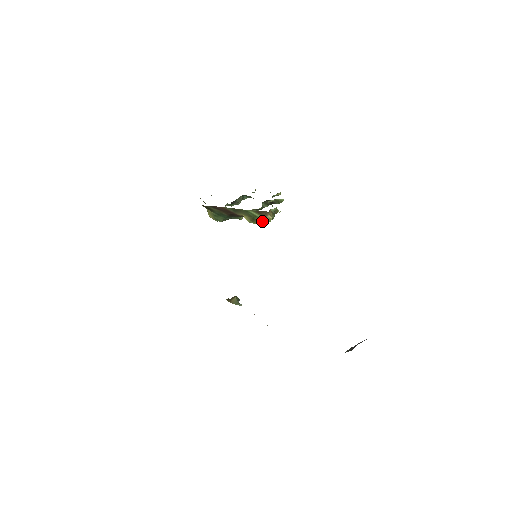
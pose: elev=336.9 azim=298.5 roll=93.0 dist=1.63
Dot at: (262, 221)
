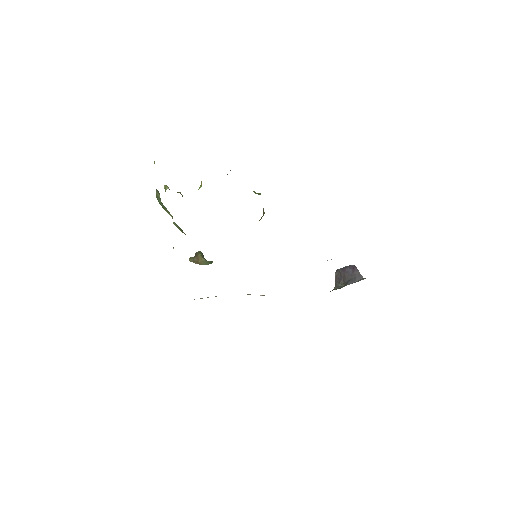
Dot at: occluded
